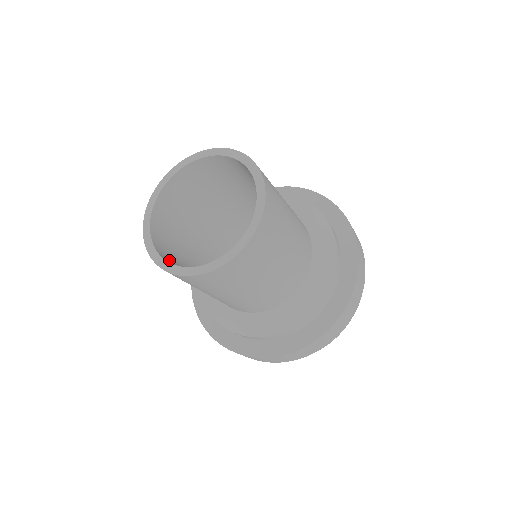
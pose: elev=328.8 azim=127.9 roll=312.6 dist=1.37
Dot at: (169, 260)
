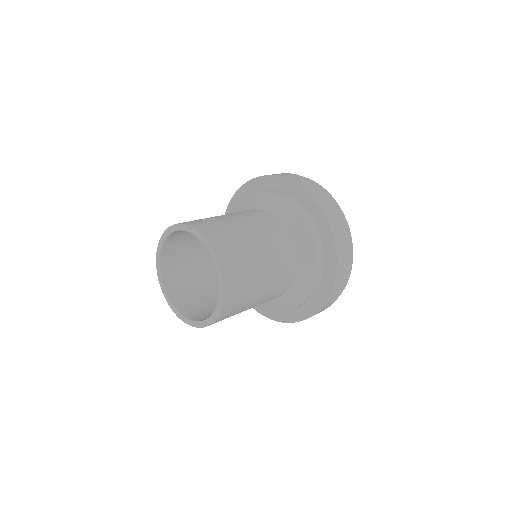
Dot at: (170, 271)
